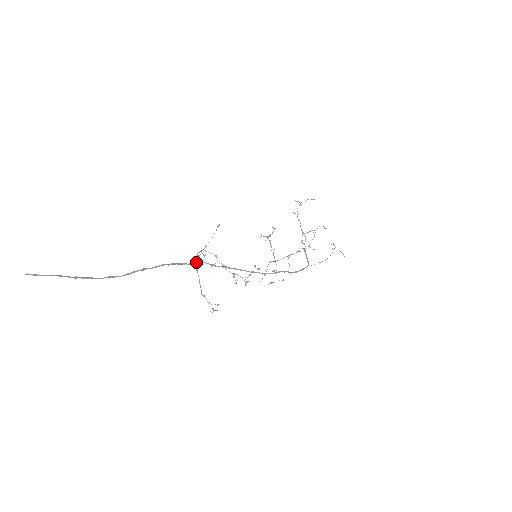
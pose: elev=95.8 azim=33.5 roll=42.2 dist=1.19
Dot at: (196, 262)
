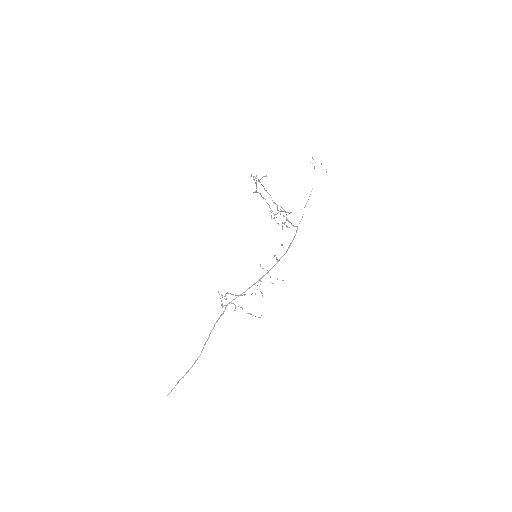
Dot at: (225, 308)
